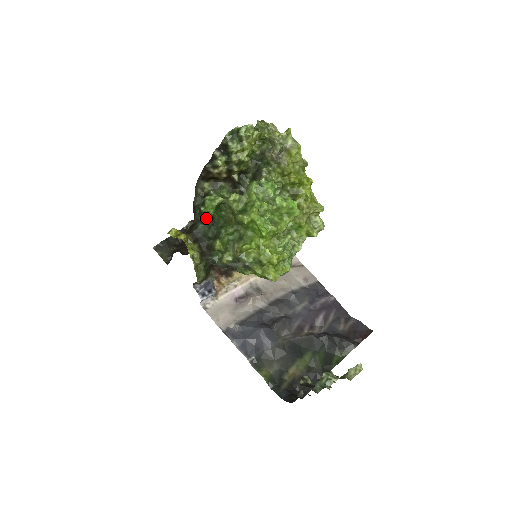
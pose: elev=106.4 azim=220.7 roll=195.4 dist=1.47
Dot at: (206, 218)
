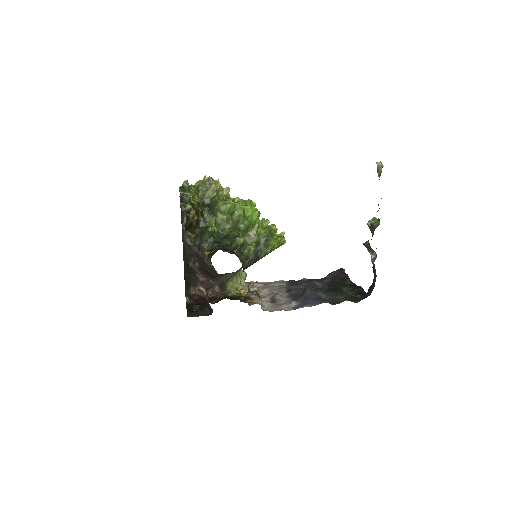
Dot at: (214, 239)
